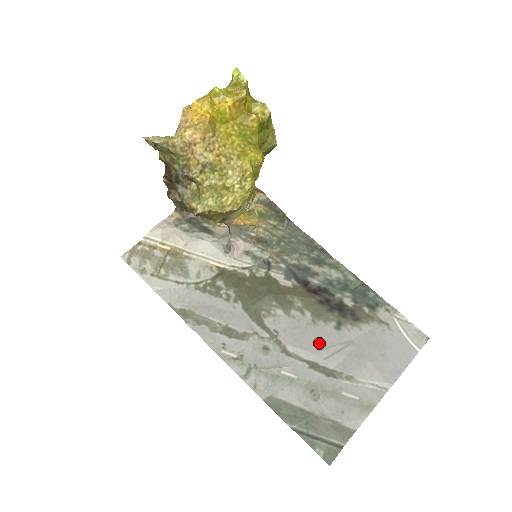
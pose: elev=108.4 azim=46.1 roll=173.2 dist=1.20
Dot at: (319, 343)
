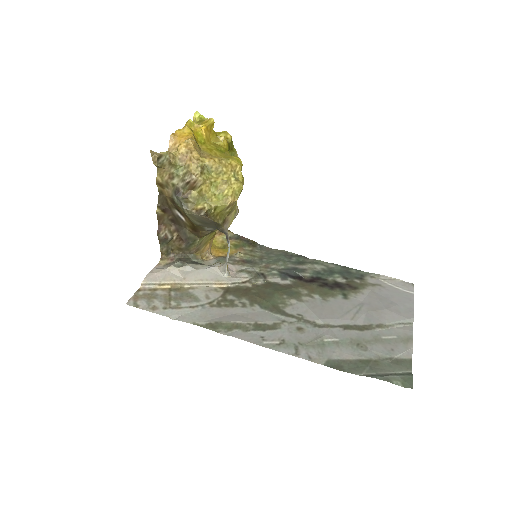
Dot at: (339, 311)
